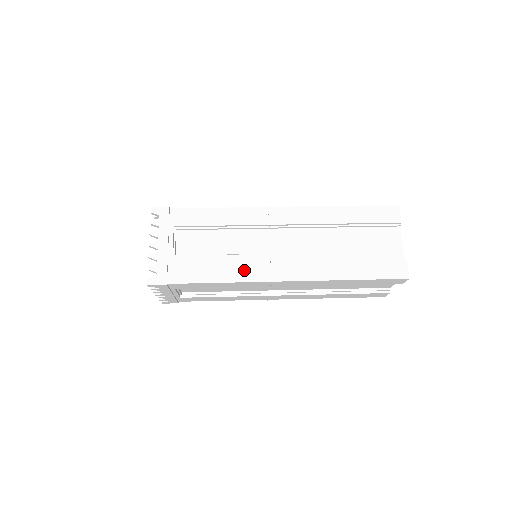
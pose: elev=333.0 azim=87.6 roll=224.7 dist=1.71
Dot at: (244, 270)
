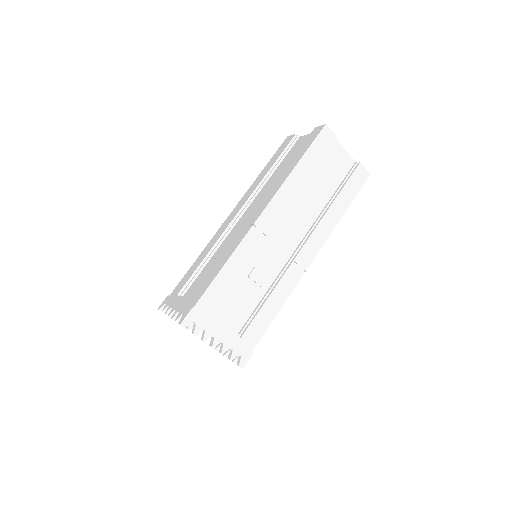
Dot at: (284, 285)
